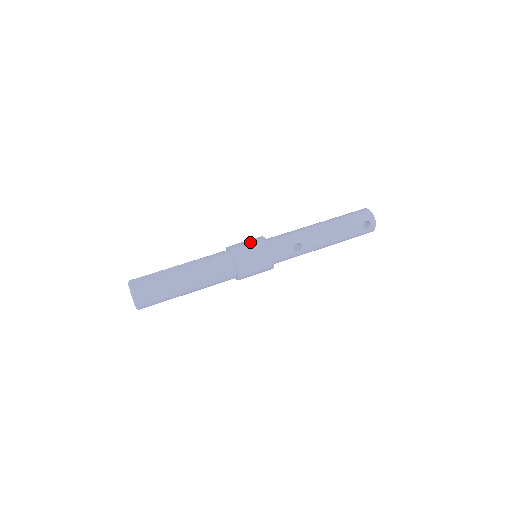
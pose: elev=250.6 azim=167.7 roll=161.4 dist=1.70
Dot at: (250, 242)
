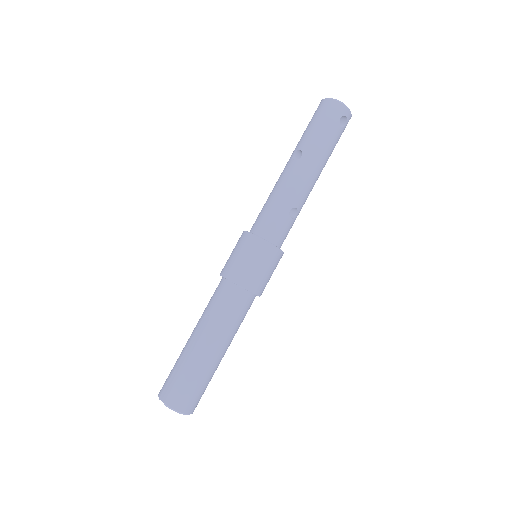
Dot at: (243, 253)
